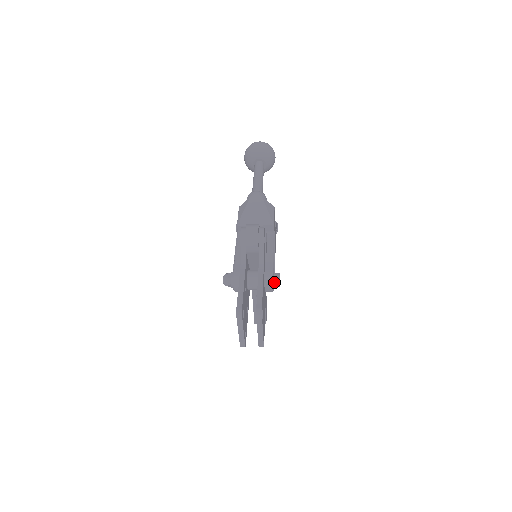
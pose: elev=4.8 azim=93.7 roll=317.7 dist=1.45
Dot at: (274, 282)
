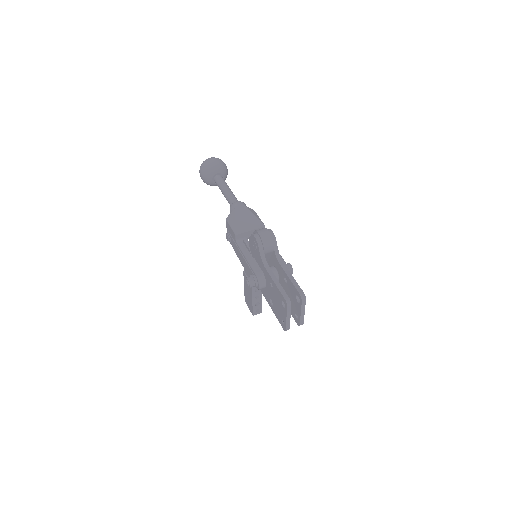
Dot at: occluded
